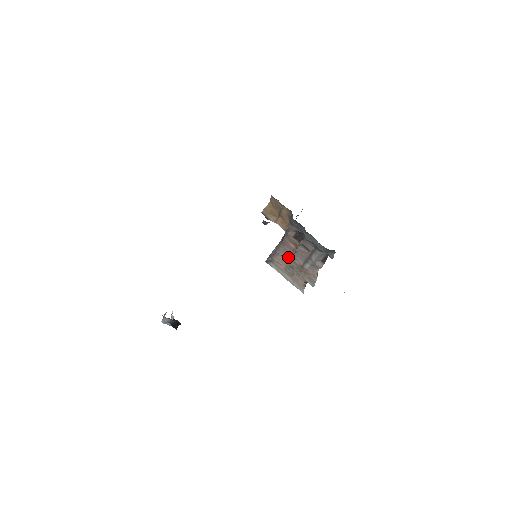
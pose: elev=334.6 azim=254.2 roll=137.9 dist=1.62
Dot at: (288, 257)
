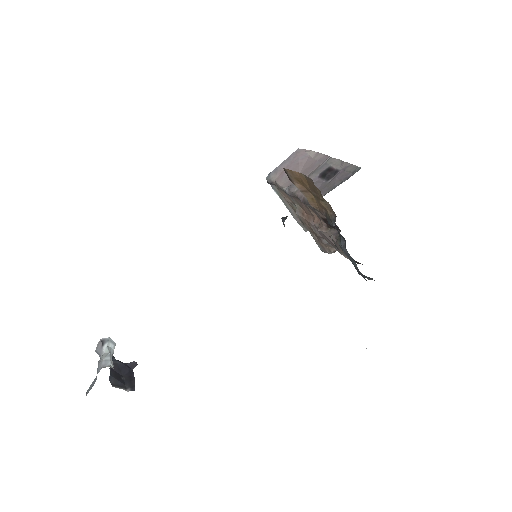
Dot at: (302, 211)
